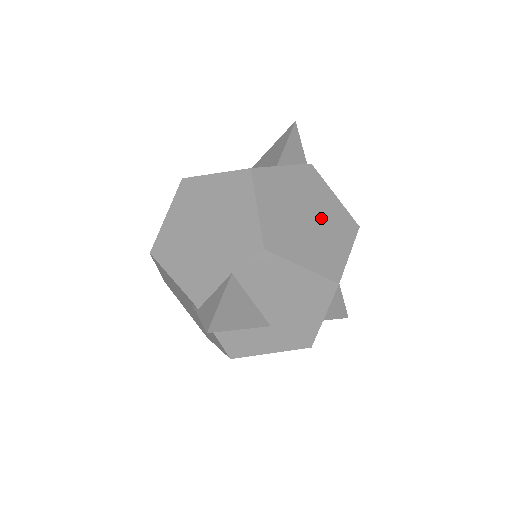
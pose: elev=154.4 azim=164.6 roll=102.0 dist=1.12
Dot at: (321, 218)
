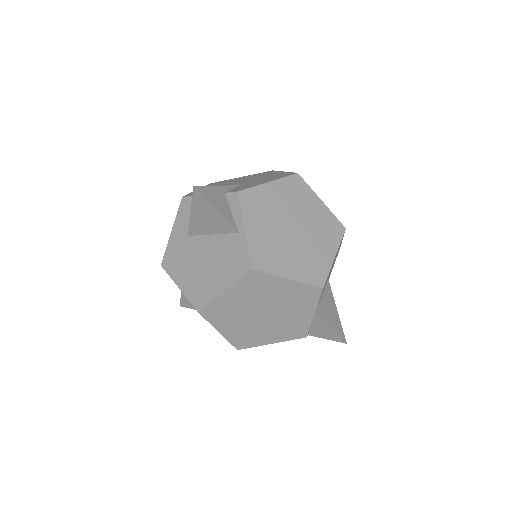
Dot at: (293, 214)
